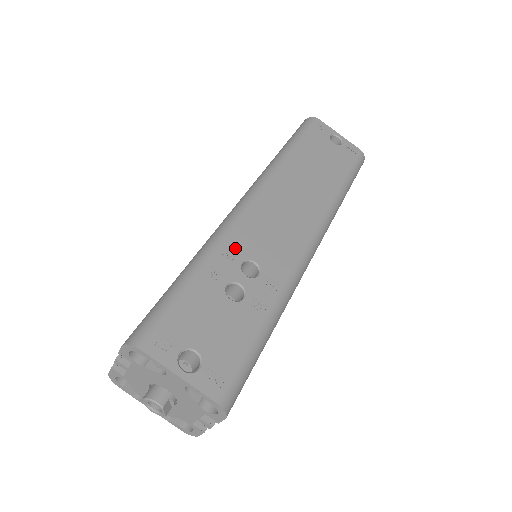
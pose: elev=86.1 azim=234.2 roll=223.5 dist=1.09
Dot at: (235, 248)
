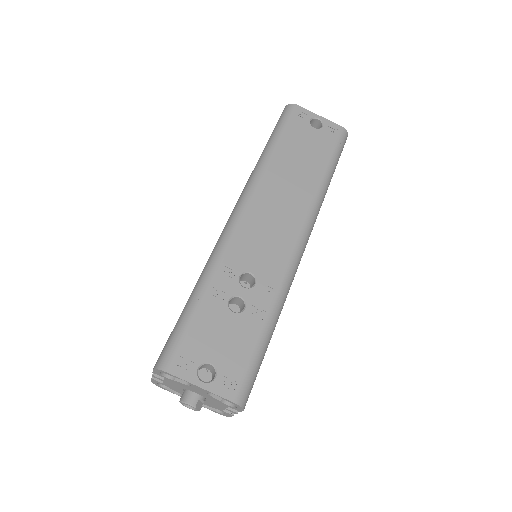
Dot at: (232, 264)
